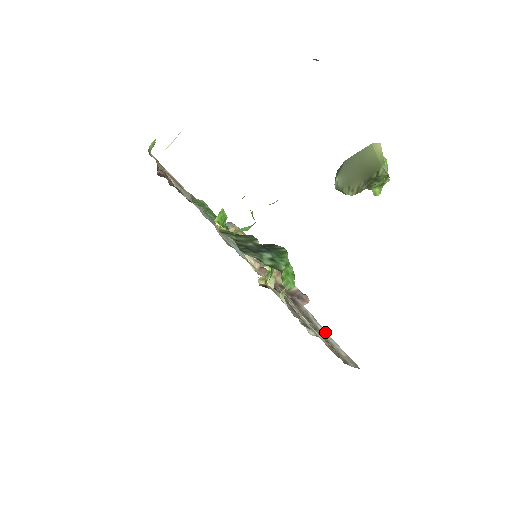
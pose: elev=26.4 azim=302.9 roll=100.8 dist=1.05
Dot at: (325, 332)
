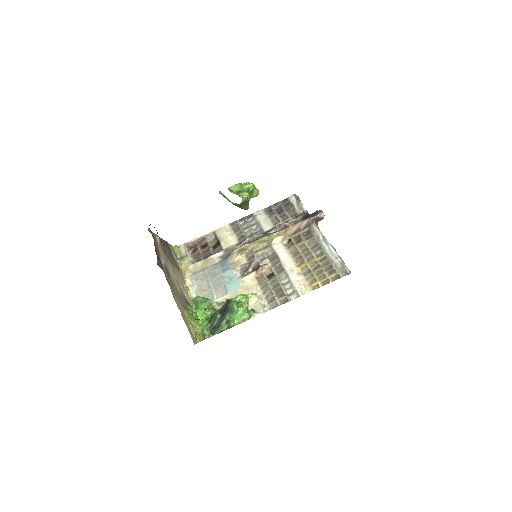
Dot at: (330, 249)
